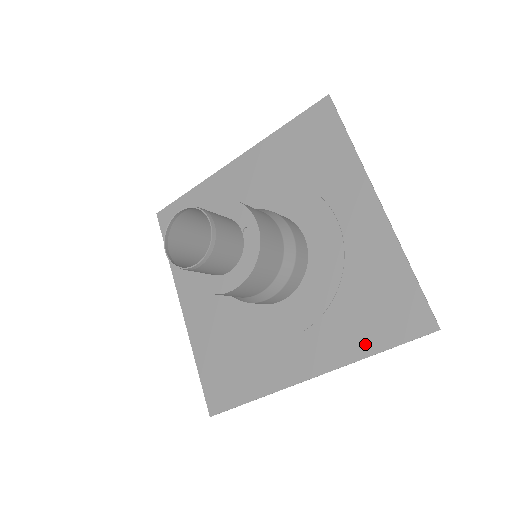
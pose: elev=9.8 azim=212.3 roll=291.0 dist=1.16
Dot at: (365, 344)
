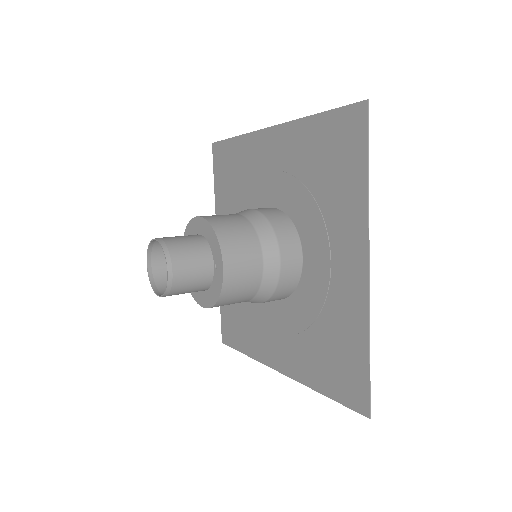
Dot at: (318, 381)
